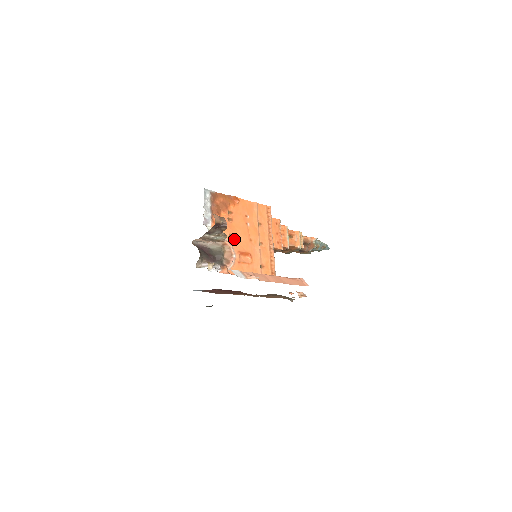
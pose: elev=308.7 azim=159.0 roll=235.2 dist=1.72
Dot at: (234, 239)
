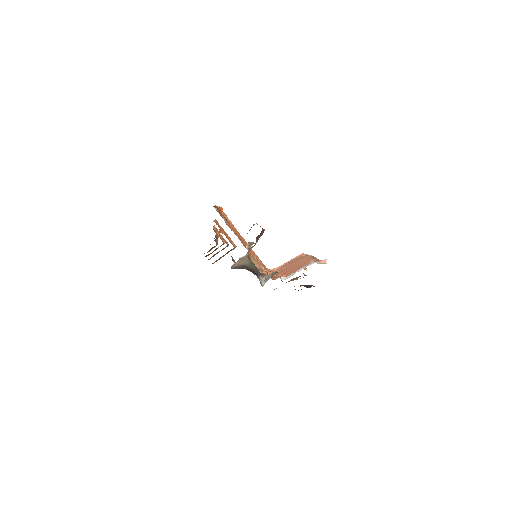
Dot at: occluded
